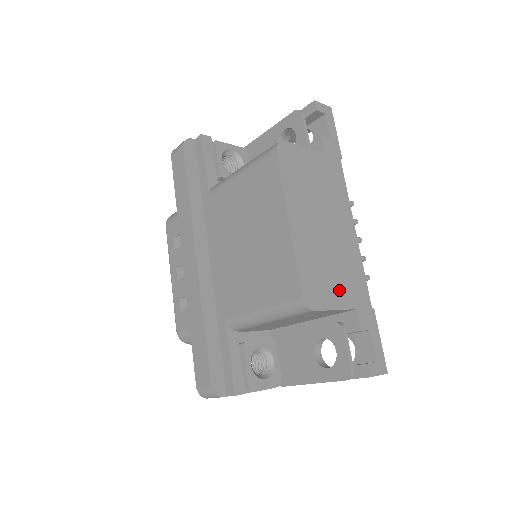
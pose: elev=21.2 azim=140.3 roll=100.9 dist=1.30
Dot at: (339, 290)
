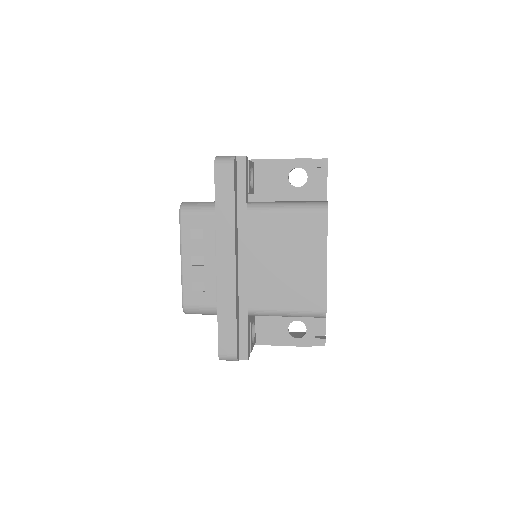
Dot at: occluded
